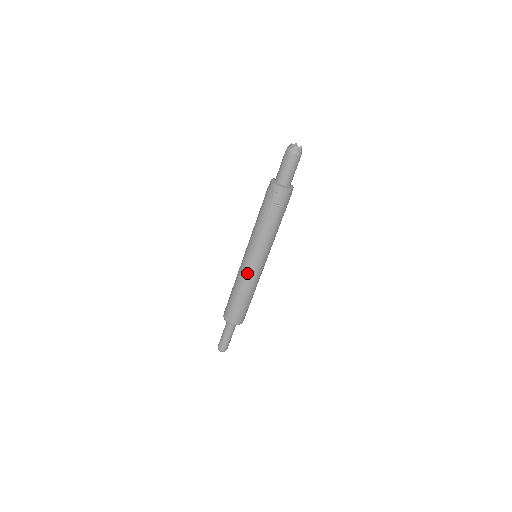
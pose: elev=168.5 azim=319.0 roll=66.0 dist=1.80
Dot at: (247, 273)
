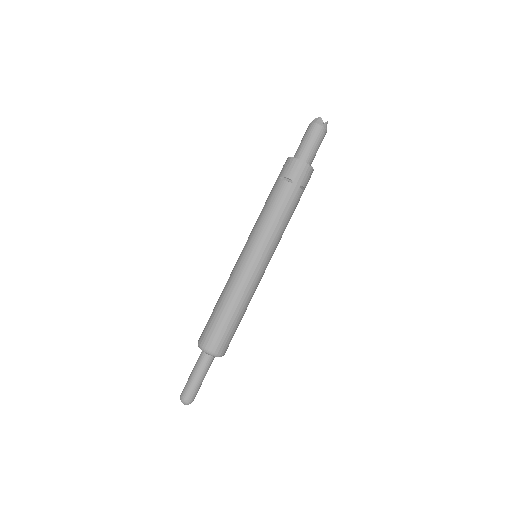
Dot at: (256, 279)
